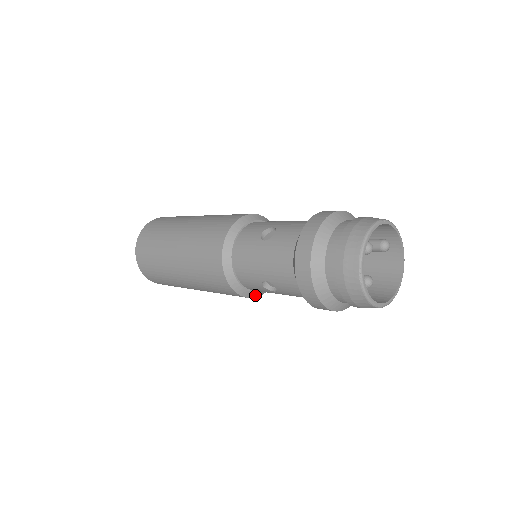
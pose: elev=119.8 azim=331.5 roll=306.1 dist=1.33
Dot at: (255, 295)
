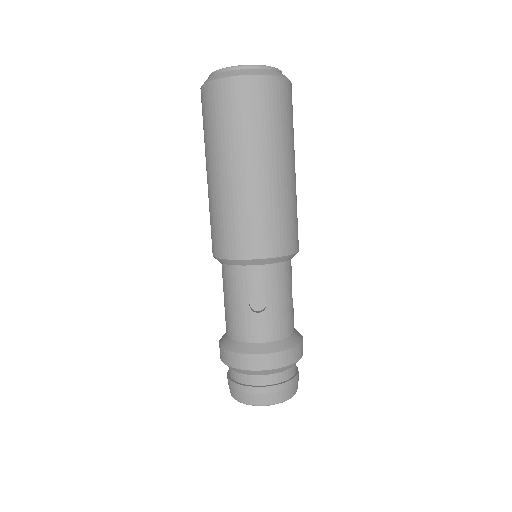
Dot at: occluded
